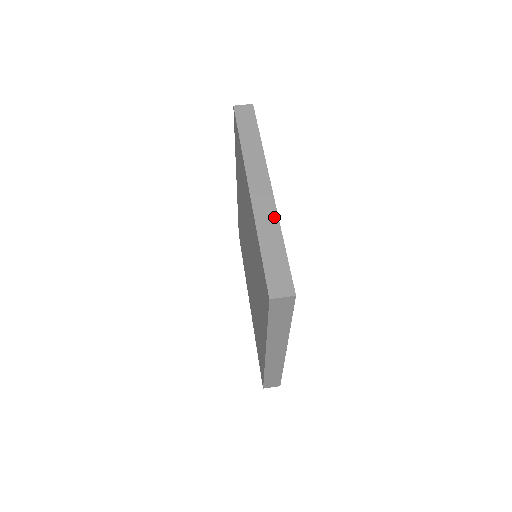
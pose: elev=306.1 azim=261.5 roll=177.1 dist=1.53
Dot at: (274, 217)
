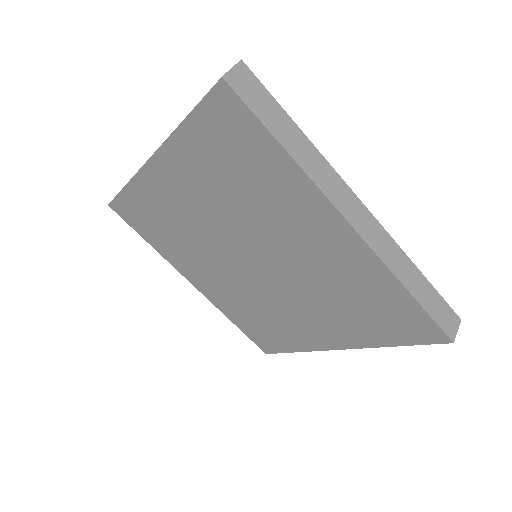
Dot at: occluded
